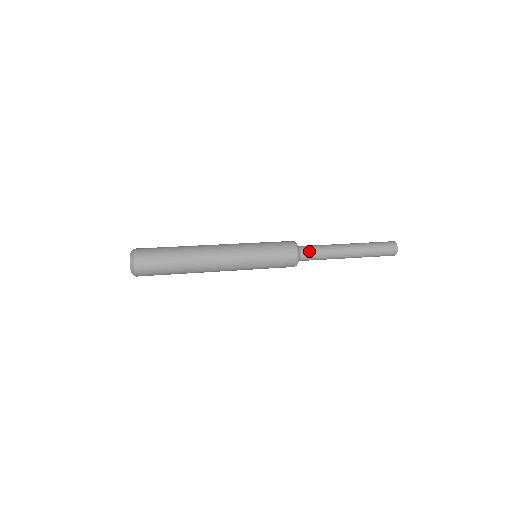
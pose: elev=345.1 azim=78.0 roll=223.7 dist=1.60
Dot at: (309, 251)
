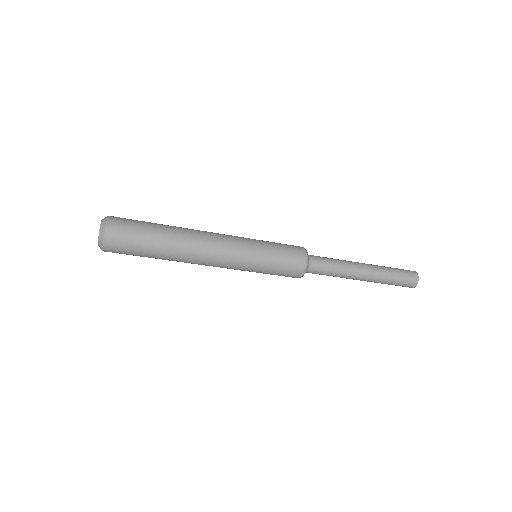
Dot at: (319, 258)
